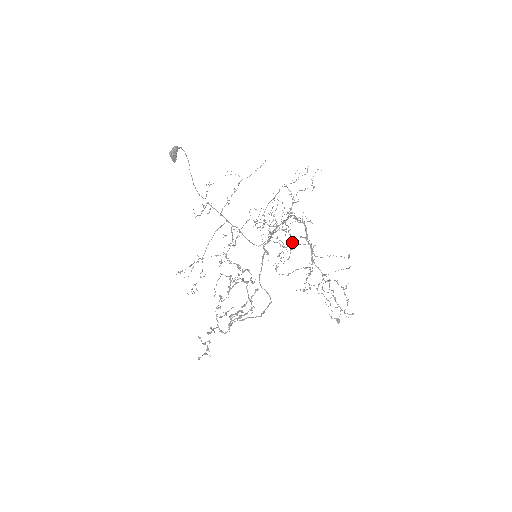
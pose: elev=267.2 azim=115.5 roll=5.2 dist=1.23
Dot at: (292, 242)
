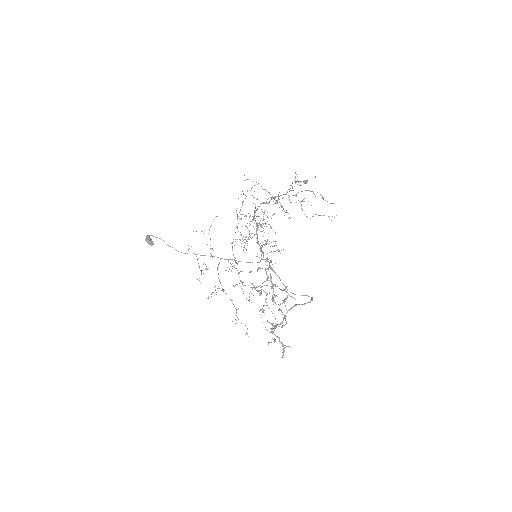
Dot at: (268, 224)
